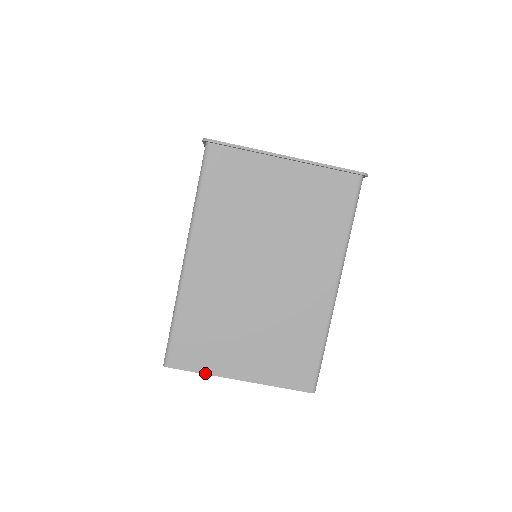
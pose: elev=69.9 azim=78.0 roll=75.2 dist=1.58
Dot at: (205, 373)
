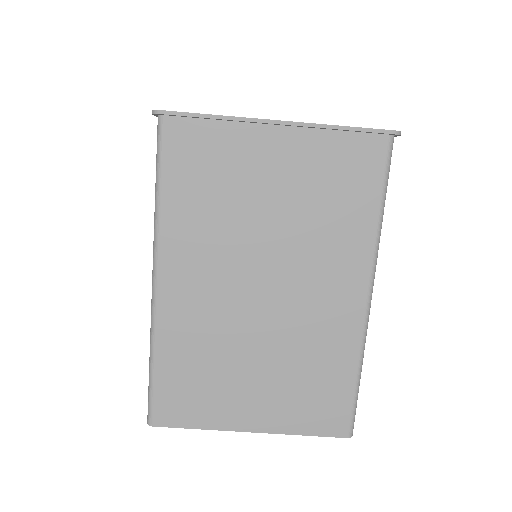
Dot at: (203, 428)
